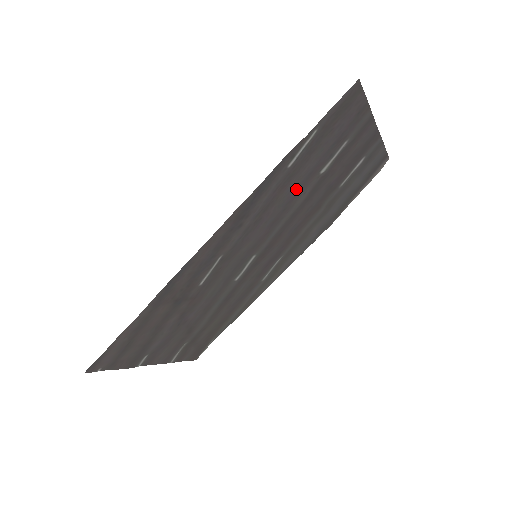
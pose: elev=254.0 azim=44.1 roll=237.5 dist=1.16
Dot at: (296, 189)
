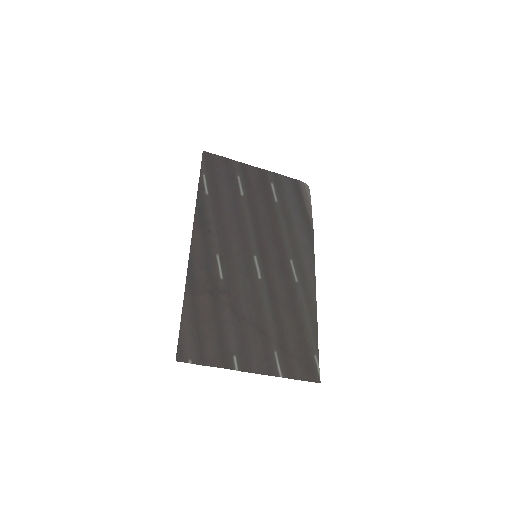
Dot at: (233, 207)
